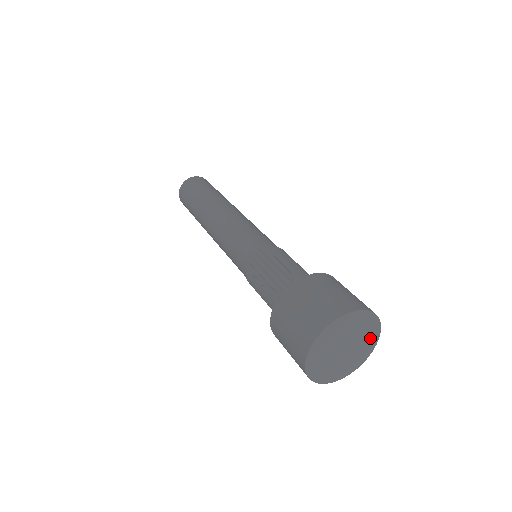
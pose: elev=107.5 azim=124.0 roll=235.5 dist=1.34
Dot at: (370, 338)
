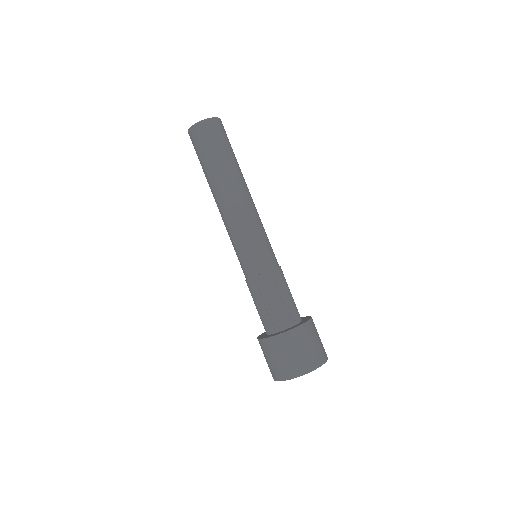
Dot at: occluded
